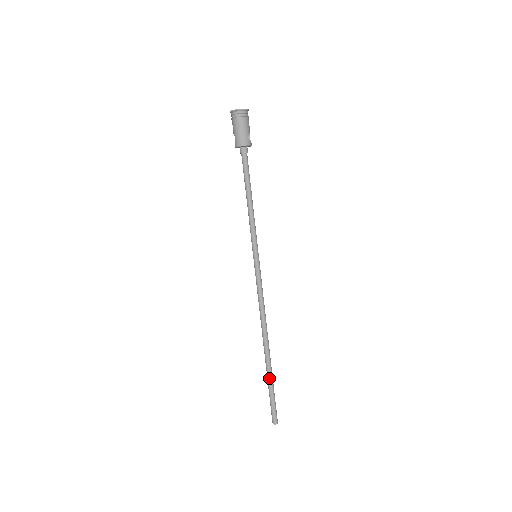
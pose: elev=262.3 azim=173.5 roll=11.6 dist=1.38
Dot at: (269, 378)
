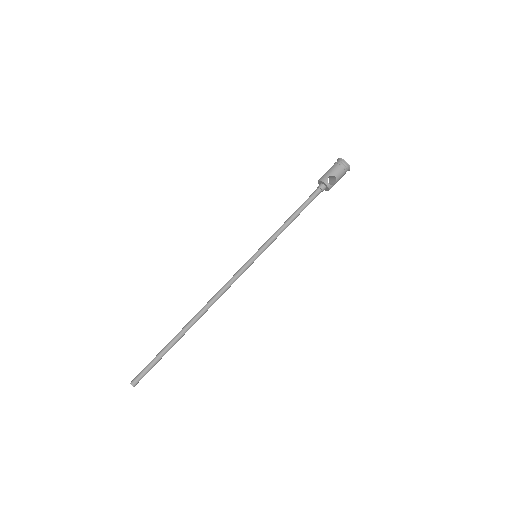
Dot at: (167, 344)
